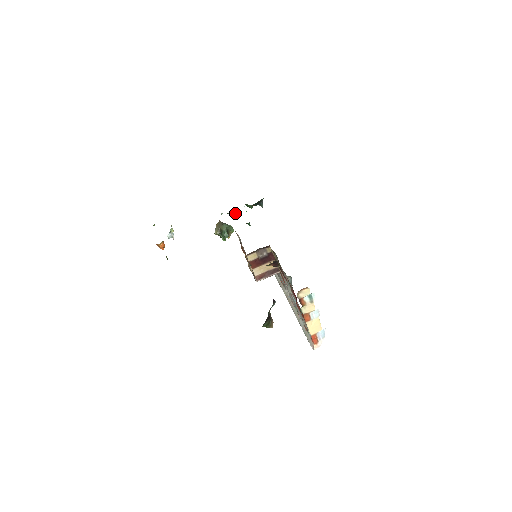
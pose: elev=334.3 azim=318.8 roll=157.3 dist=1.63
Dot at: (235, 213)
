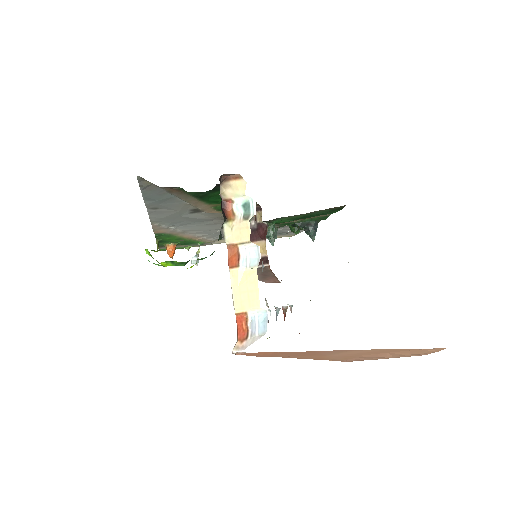
Dot at: (271, 232)
